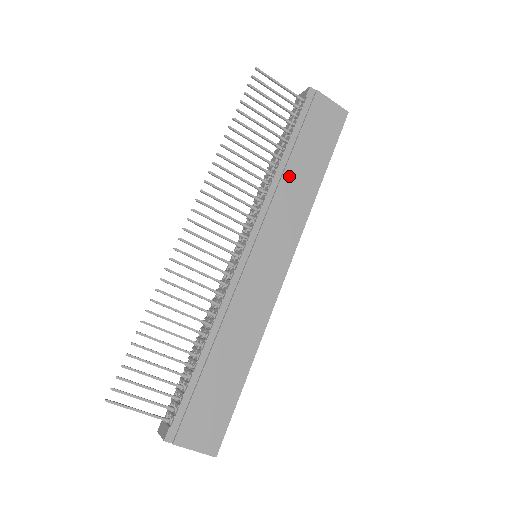
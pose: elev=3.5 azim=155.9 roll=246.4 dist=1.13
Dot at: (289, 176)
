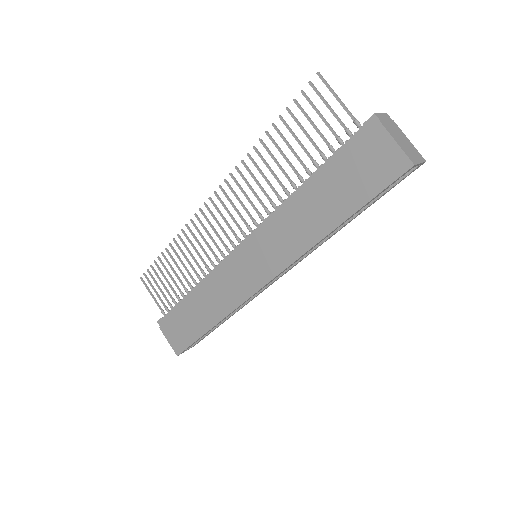
Dot at: (300, 206)
